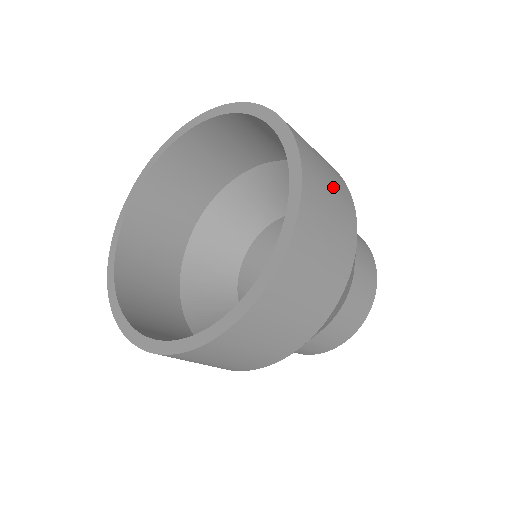
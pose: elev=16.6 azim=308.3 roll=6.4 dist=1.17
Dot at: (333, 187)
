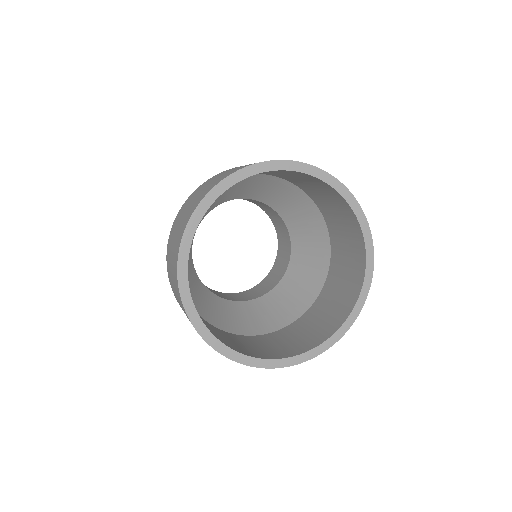
Dot at: occluded
